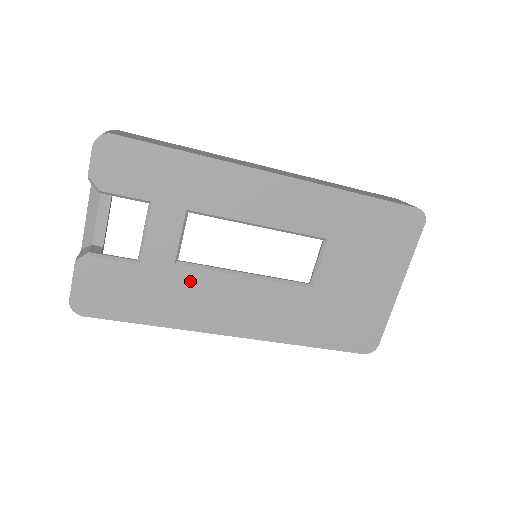
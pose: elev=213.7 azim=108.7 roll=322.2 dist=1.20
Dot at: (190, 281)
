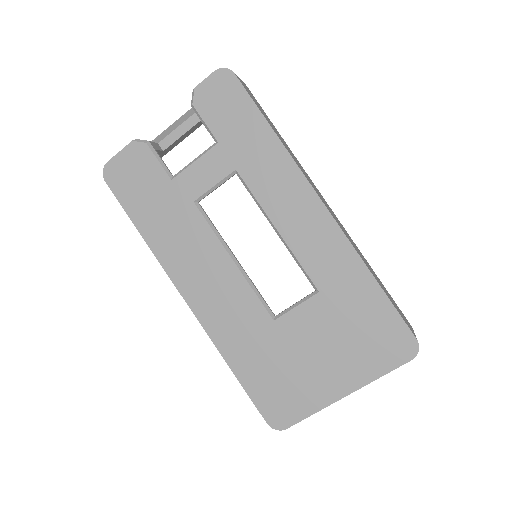
Dot at: (192, 225)
